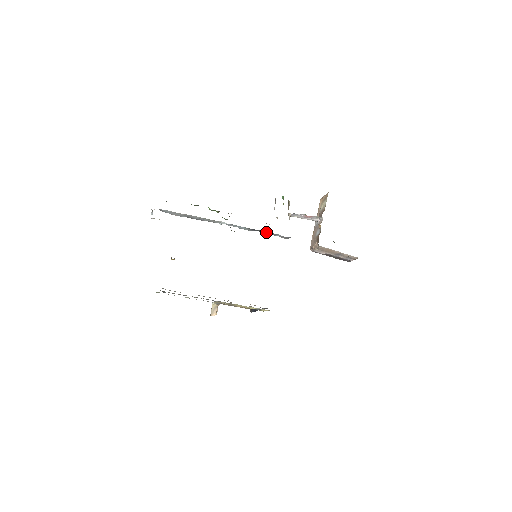
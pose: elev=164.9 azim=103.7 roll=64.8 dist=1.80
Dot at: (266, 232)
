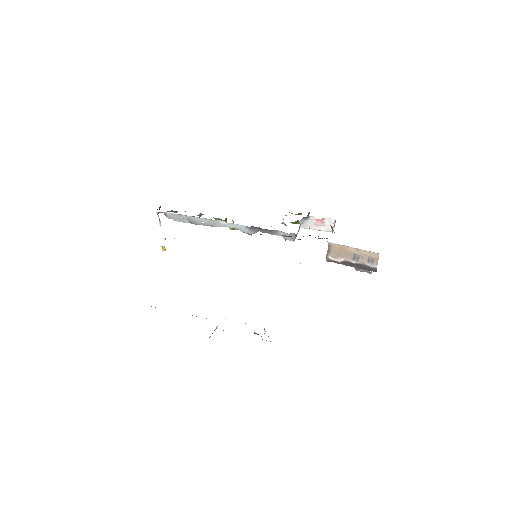
Dot at: (267, 231)
